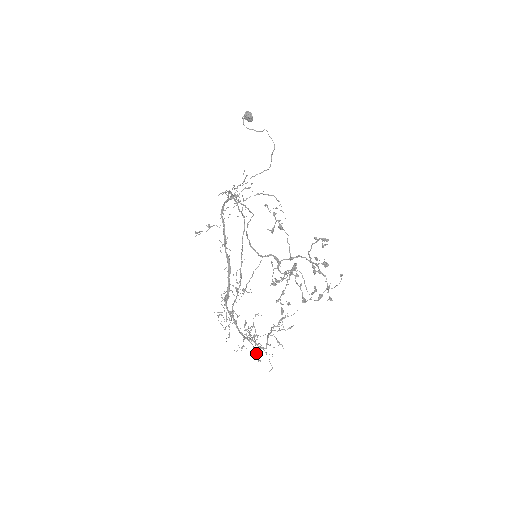
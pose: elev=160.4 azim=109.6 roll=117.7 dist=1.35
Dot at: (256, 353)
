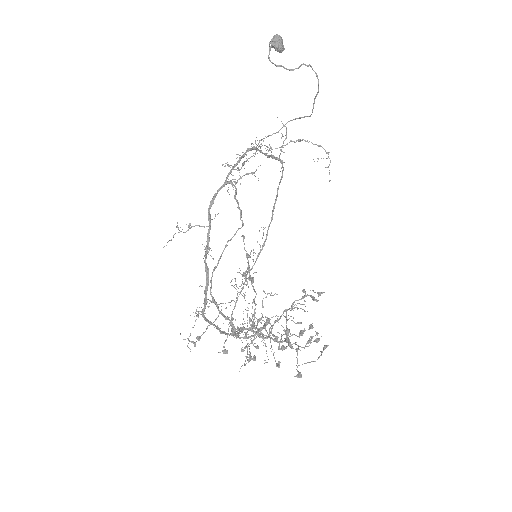
Dot at: occluded
